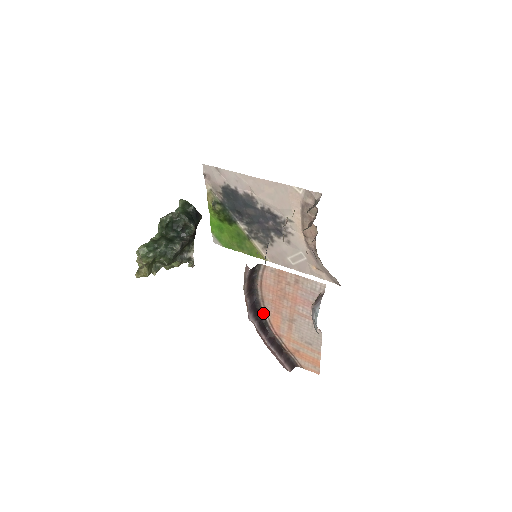
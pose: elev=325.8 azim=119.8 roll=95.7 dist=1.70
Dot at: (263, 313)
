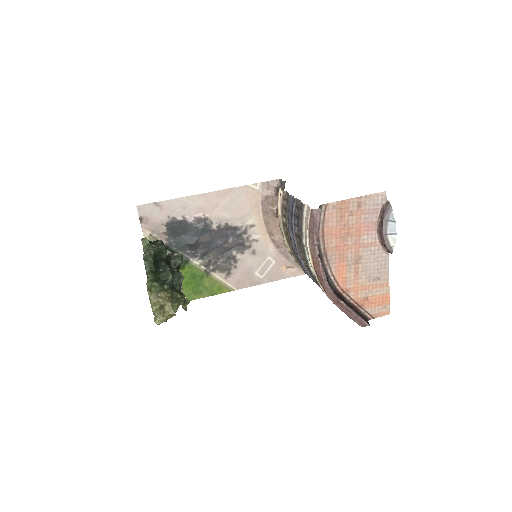
Dot at: (327, 272)
